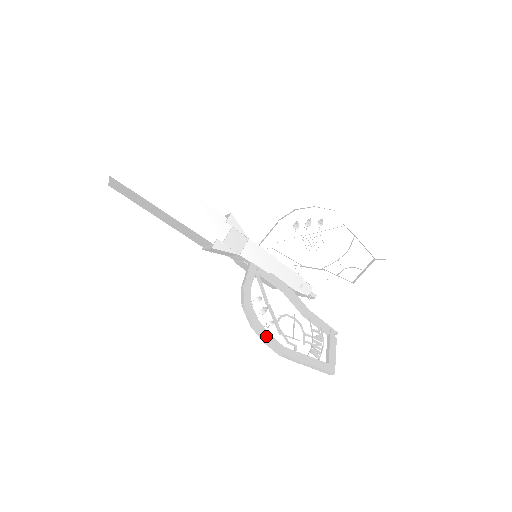
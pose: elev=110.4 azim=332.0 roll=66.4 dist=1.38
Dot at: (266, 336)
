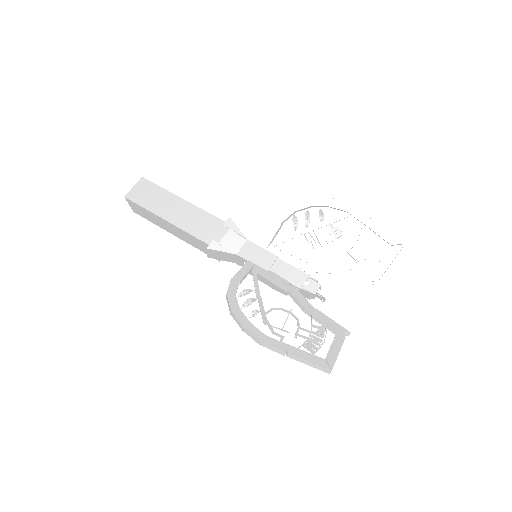
Dot at: (244, 323)
